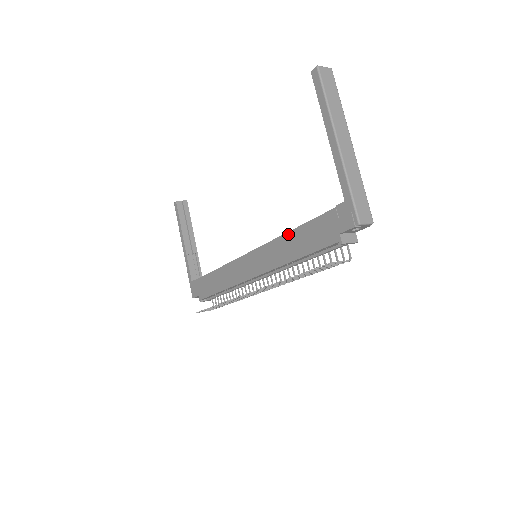
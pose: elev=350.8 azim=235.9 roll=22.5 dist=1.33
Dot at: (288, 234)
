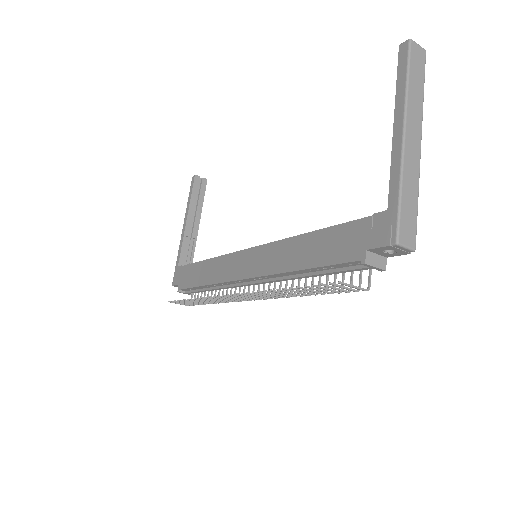
Dot at: (302, 236)
